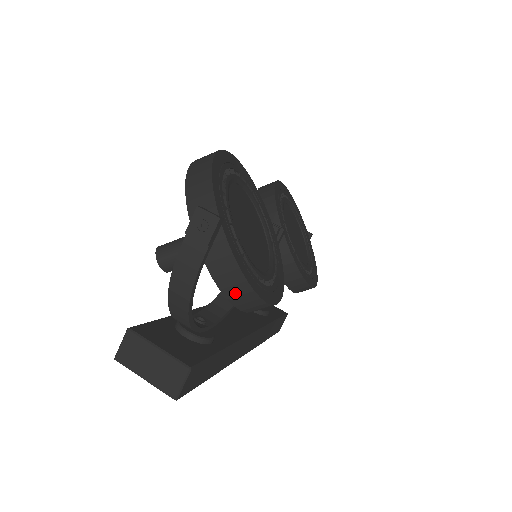
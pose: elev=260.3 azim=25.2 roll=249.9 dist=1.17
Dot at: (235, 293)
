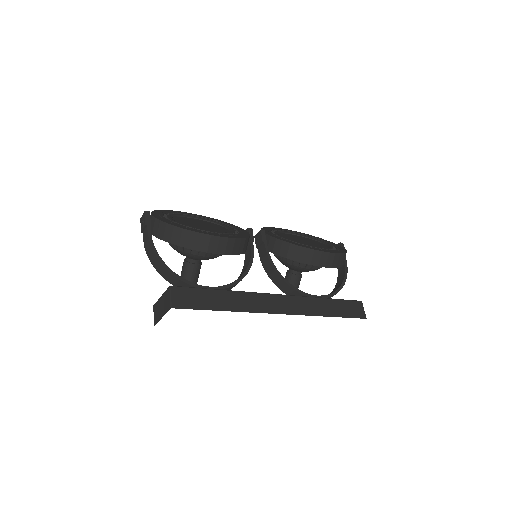
Dot at: (178, 239)
